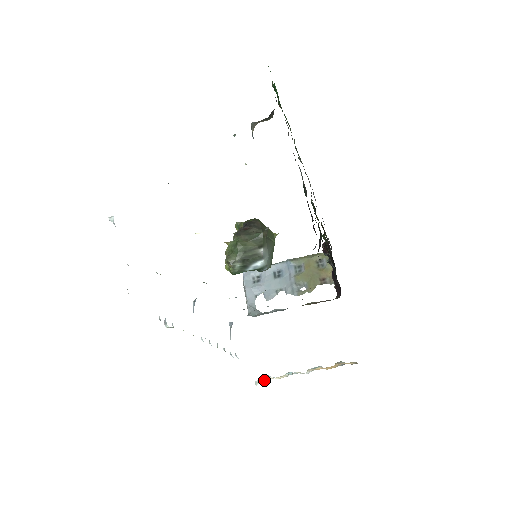
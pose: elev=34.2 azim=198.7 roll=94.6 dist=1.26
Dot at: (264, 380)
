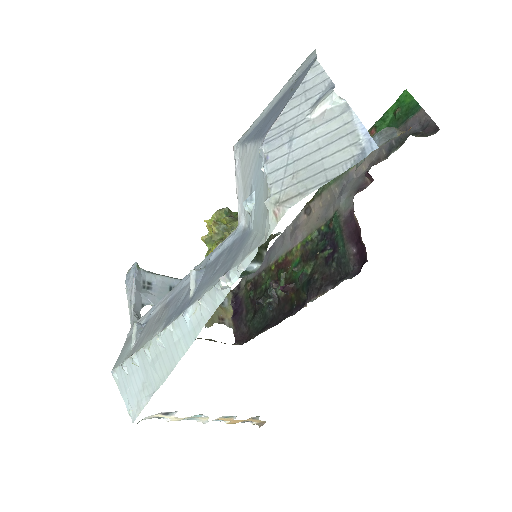
Dot at: (149, 418)
